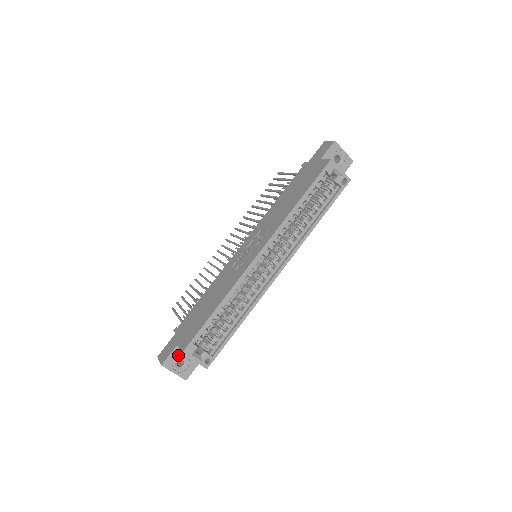
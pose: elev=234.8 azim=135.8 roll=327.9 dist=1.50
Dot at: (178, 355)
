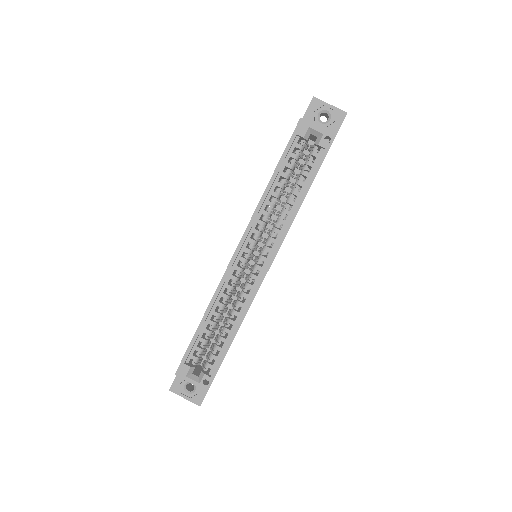
Dot at: occluded
